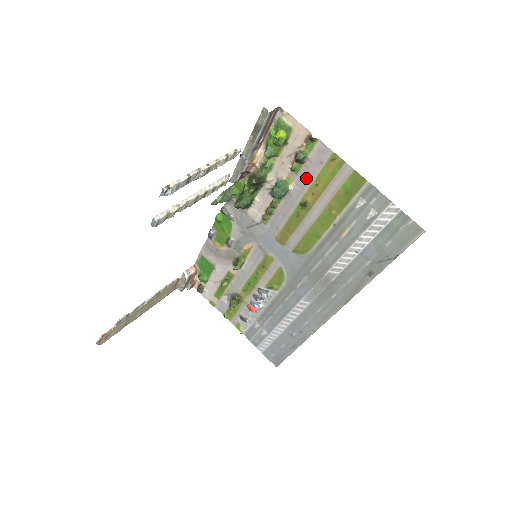
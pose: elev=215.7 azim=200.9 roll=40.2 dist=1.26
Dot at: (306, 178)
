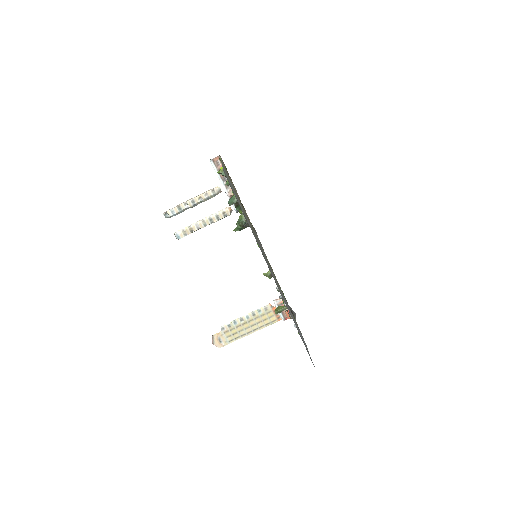
Dot at: (232, 184)
